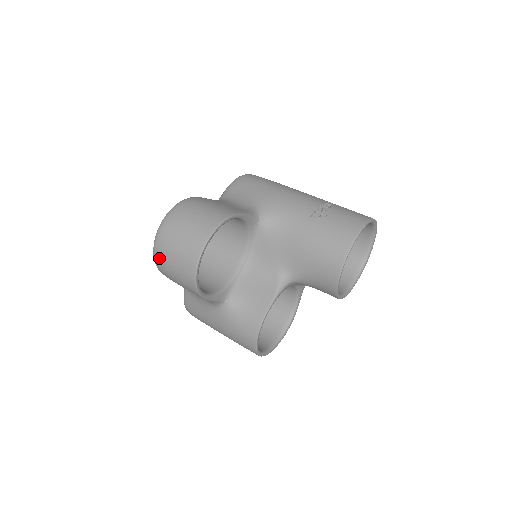
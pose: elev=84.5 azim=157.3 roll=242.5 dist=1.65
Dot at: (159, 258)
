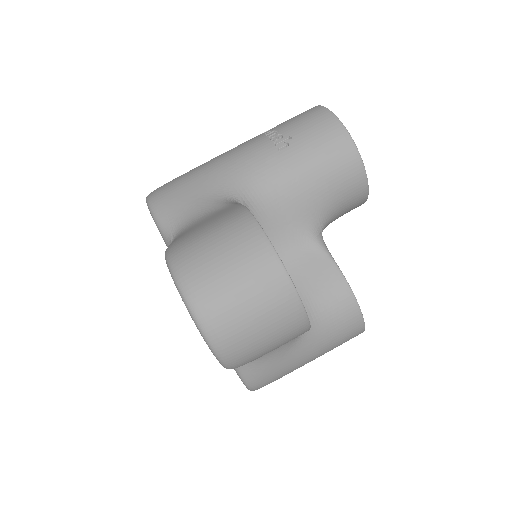
Dot at: (232, 348)
